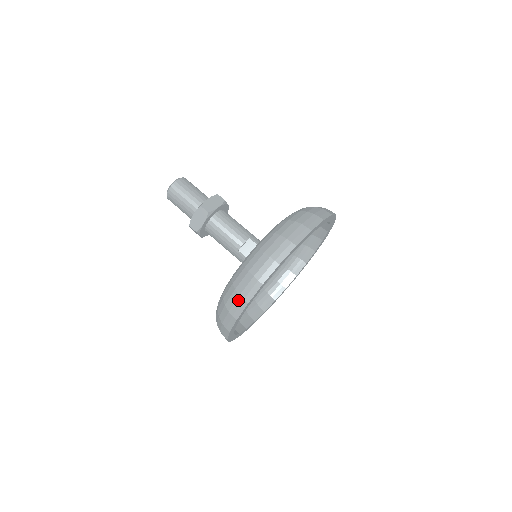
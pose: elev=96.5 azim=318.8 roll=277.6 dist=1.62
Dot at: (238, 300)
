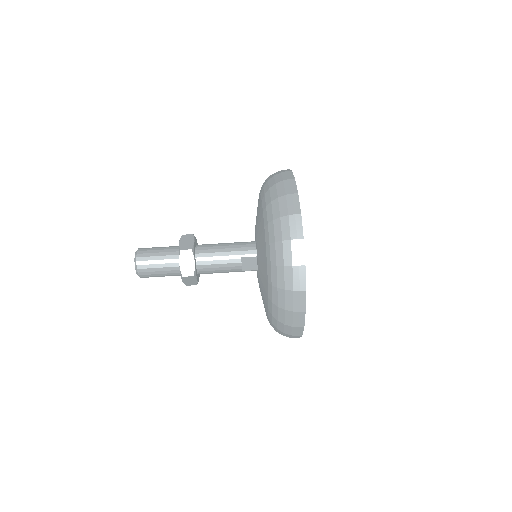
Dot at: (292, 336)
